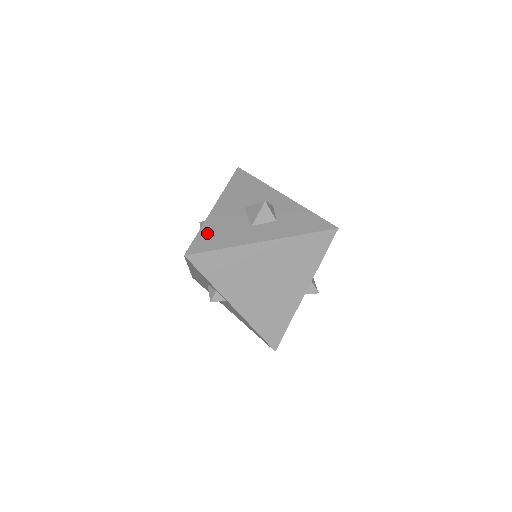
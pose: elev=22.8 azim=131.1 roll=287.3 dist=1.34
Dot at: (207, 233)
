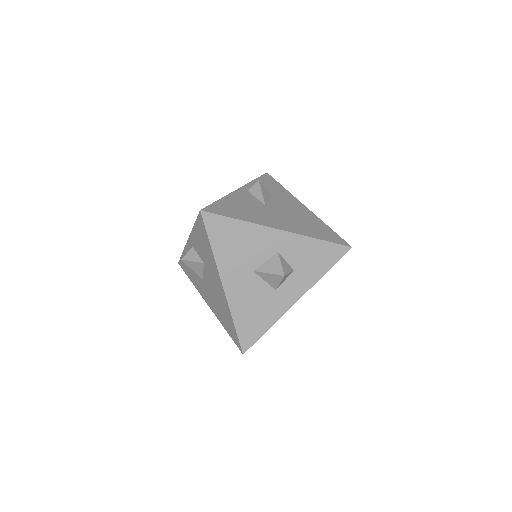
Dot at: (243, 322)
